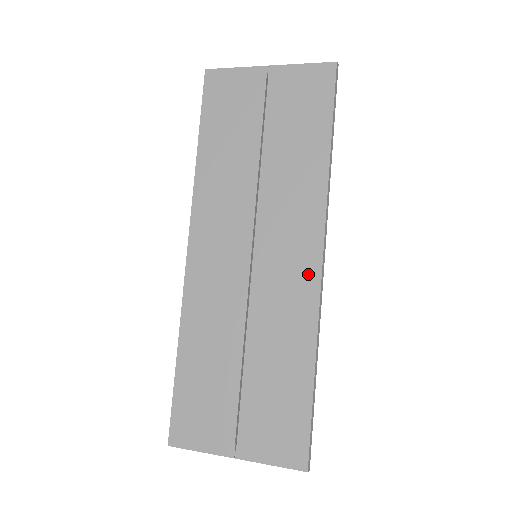
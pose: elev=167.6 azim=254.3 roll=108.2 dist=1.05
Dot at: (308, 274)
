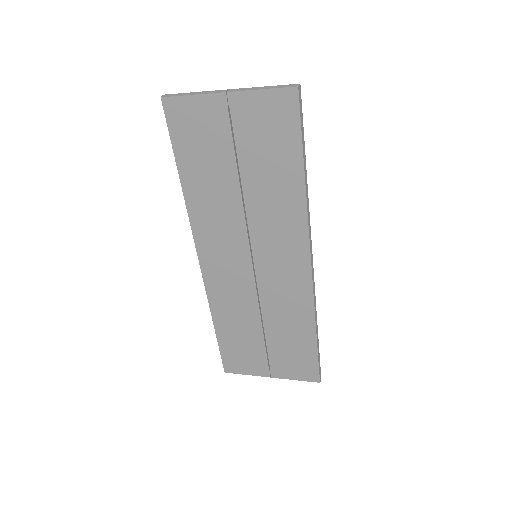
Dot at: (301, 275)
